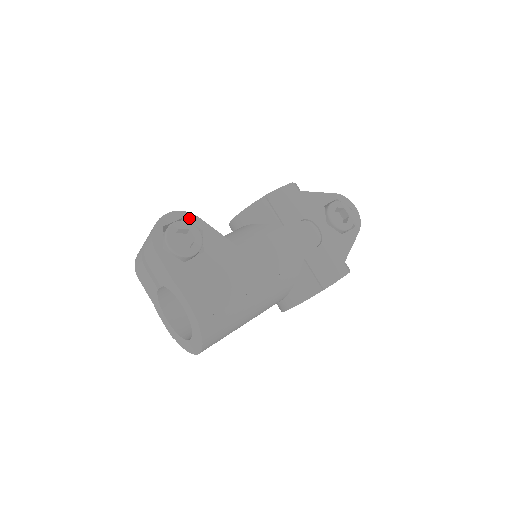
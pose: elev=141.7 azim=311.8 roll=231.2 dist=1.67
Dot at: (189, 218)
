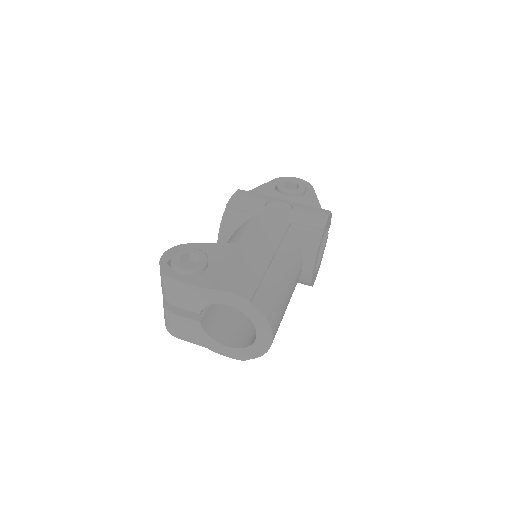
Dot at: (182, 248)
